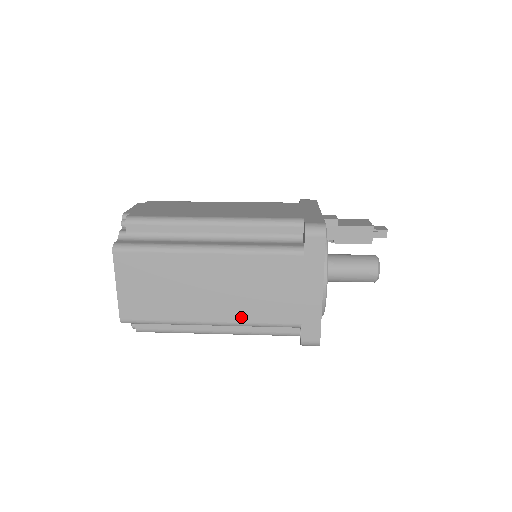
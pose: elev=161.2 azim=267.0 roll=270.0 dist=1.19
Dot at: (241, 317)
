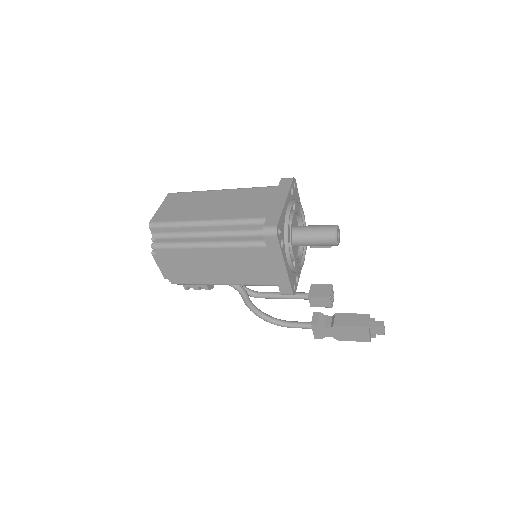
Dot at: (227, 216)
